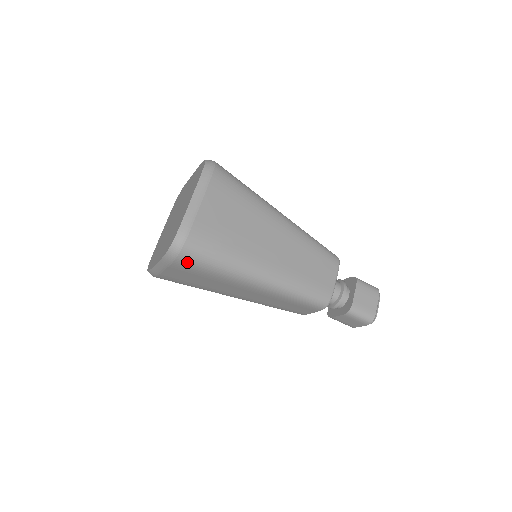
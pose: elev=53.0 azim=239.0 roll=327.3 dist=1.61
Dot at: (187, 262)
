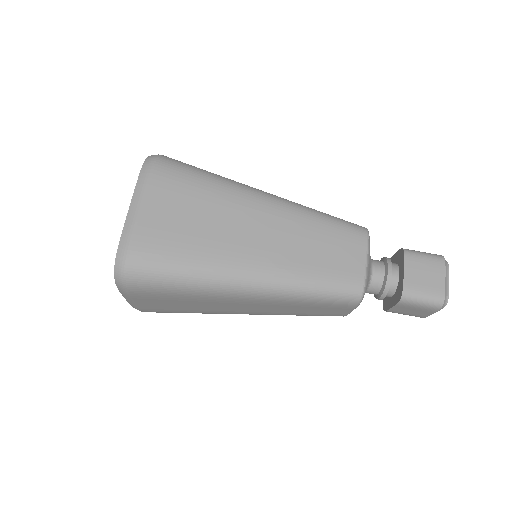
Dot at: (170, 167)
